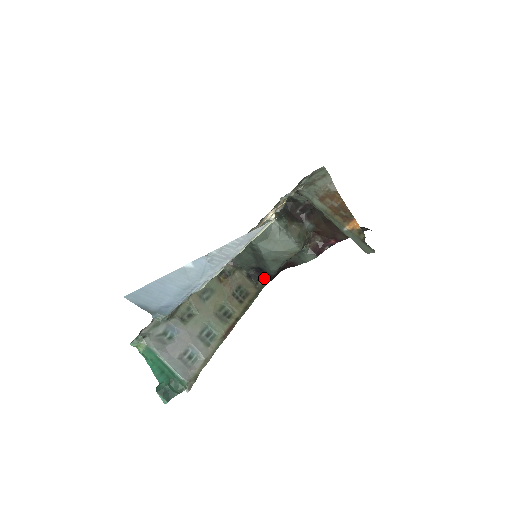
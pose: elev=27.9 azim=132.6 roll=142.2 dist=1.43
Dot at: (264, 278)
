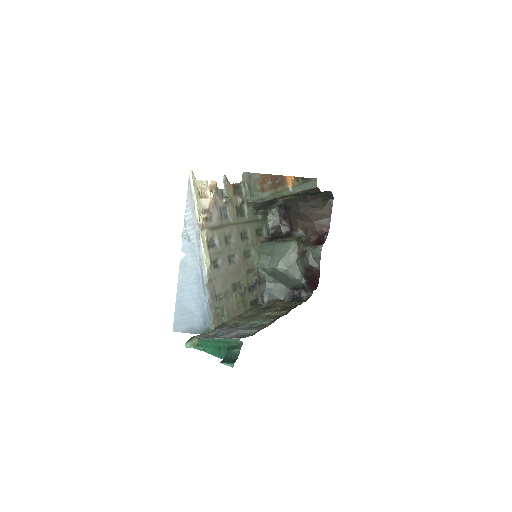
Dot at: (304, 294)
